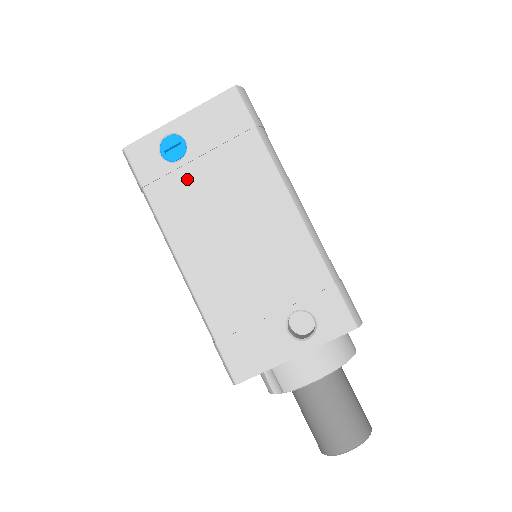
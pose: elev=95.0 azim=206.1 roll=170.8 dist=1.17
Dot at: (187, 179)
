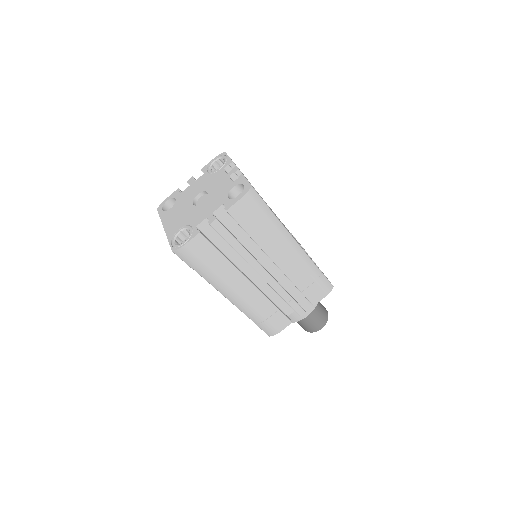
Dot at: occluded
